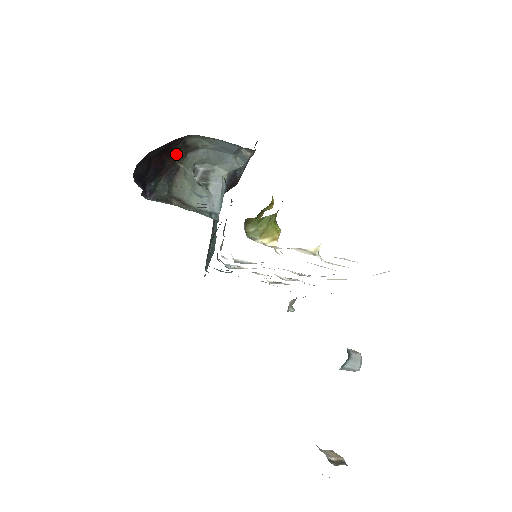
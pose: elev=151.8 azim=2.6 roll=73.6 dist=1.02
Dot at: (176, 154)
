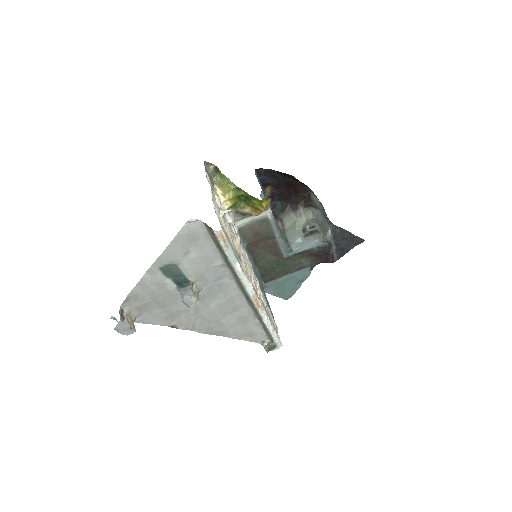
Dot at: (303, 199)
